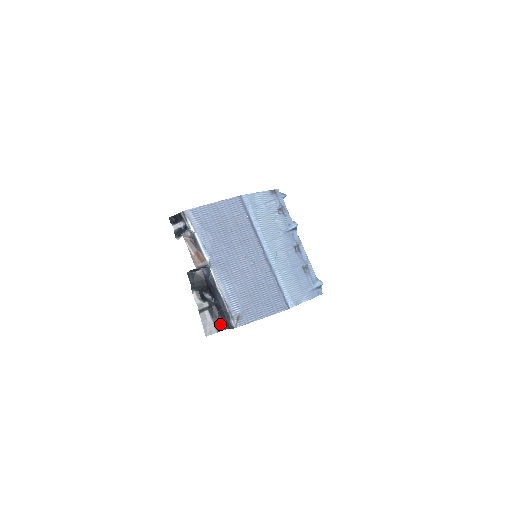
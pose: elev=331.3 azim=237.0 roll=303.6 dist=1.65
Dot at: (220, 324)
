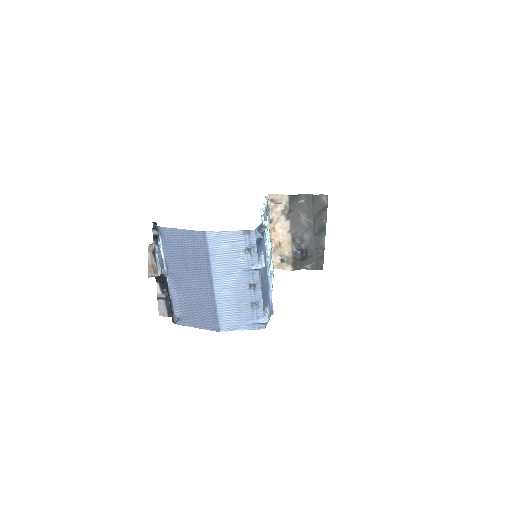
Dot at: occluded
